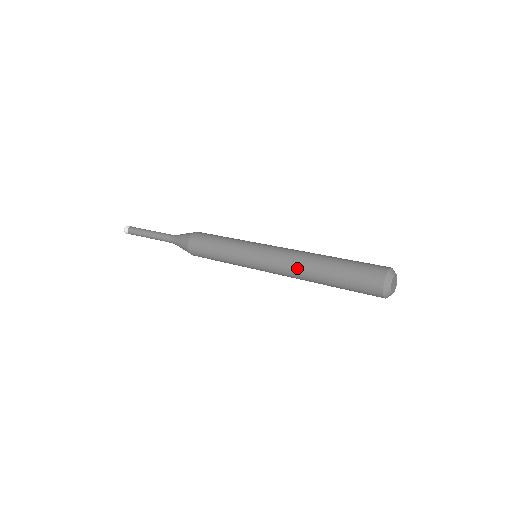
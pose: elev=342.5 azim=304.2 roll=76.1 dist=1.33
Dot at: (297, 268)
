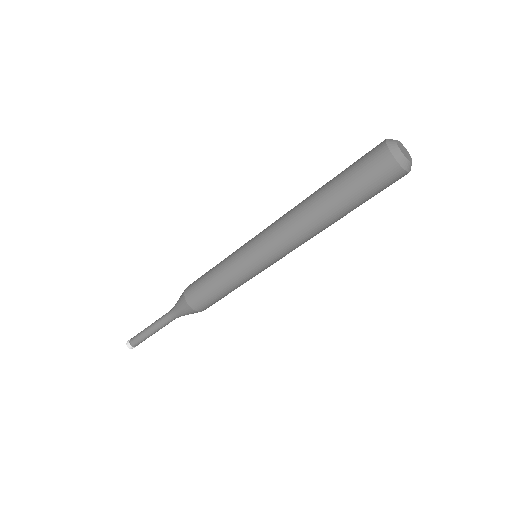
Dot at: occluded
